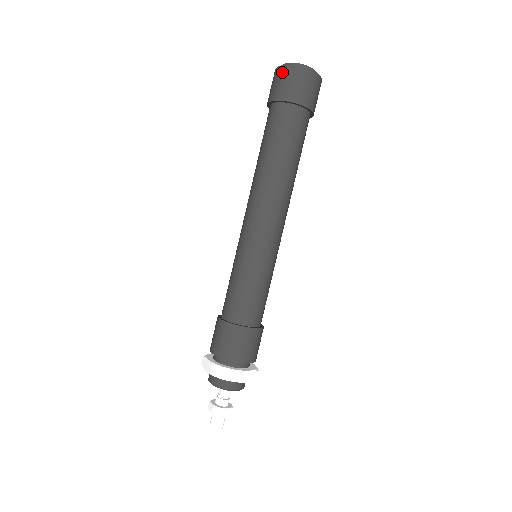
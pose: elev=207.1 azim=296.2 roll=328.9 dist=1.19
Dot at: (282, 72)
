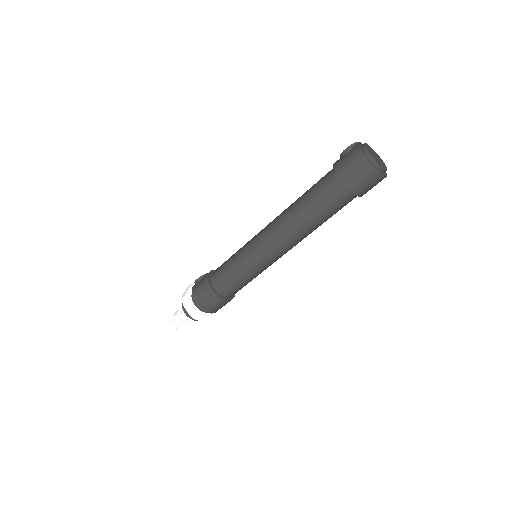
Dot at: (367, 170)
